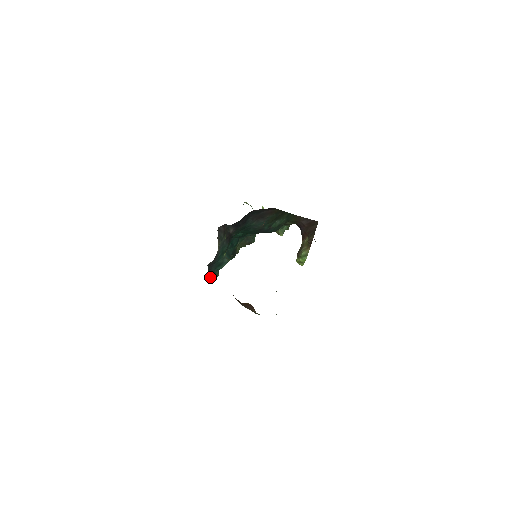
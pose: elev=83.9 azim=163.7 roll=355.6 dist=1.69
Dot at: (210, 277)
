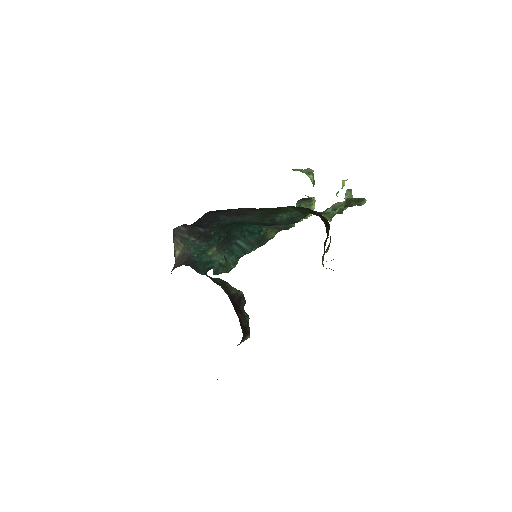
Dot at: (215, 270)
